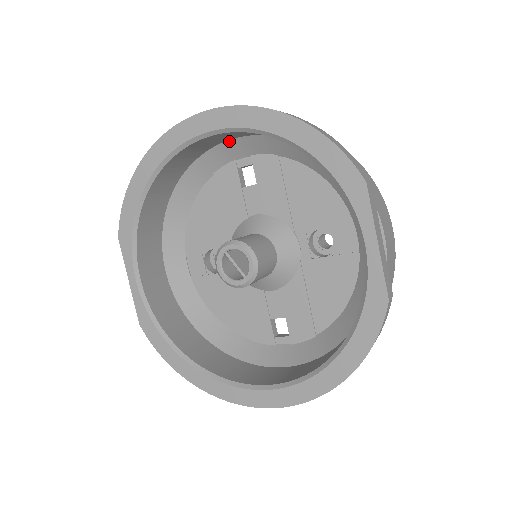
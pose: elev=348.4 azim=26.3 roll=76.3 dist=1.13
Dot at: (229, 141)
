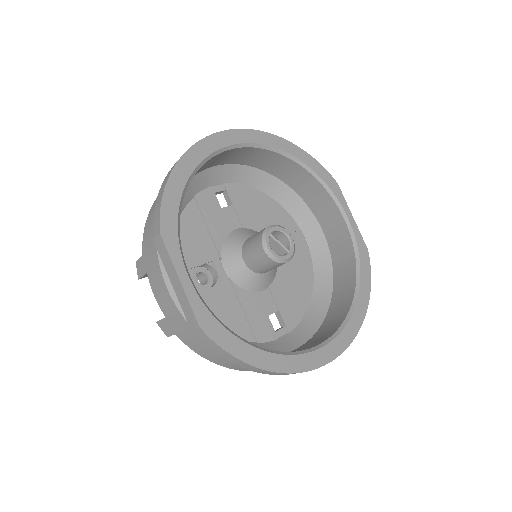
Dot at: (217, 167)
